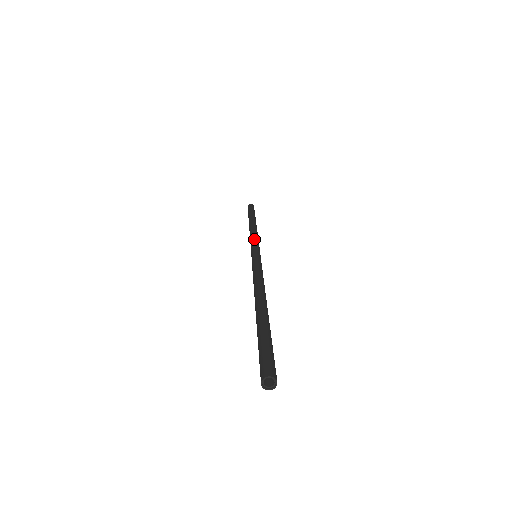
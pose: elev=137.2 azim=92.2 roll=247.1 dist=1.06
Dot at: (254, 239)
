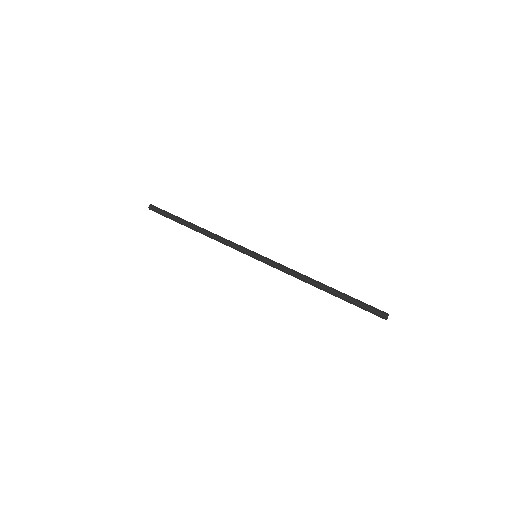
Dot at: (233, 244)
